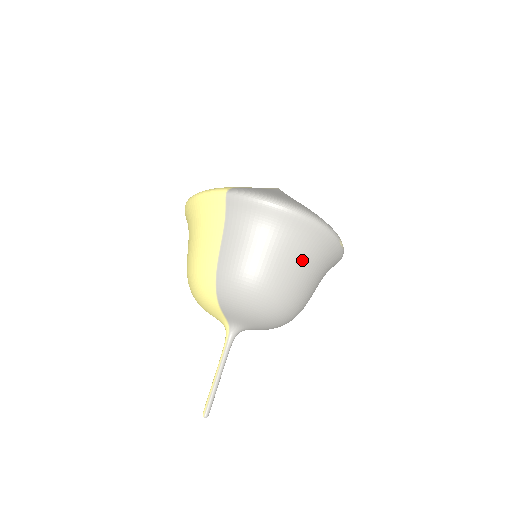
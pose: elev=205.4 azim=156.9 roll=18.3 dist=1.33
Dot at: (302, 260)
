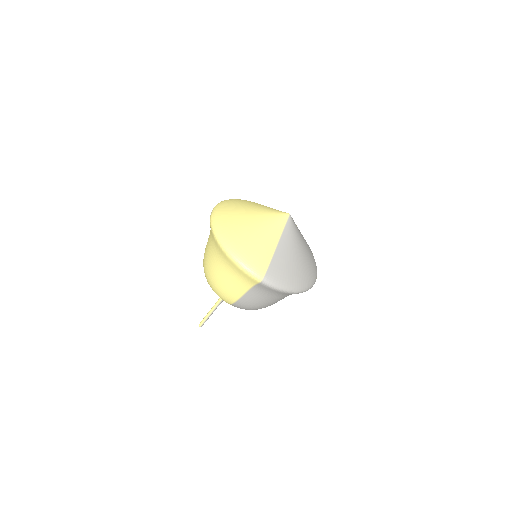
Dot at: occluded
